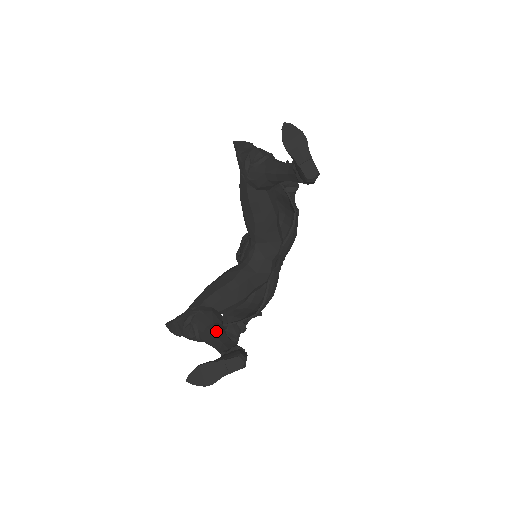
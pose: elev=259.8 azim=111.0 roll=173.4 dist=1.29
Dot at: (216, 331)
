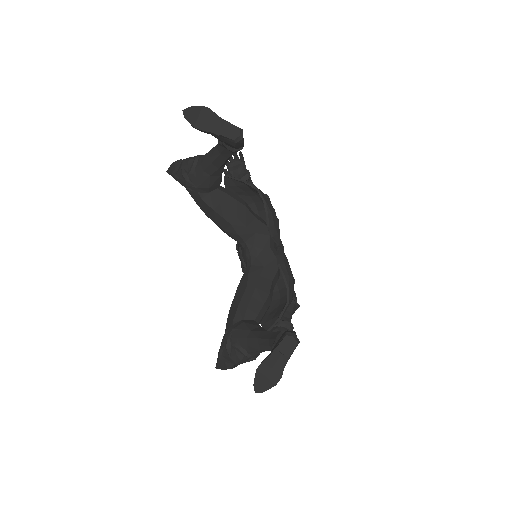
Dot at: (257, 335)
